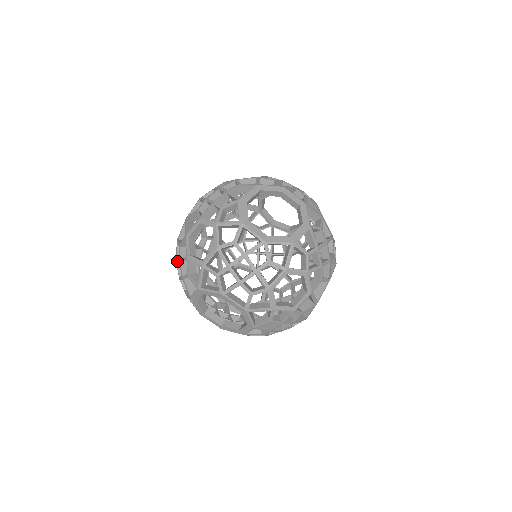
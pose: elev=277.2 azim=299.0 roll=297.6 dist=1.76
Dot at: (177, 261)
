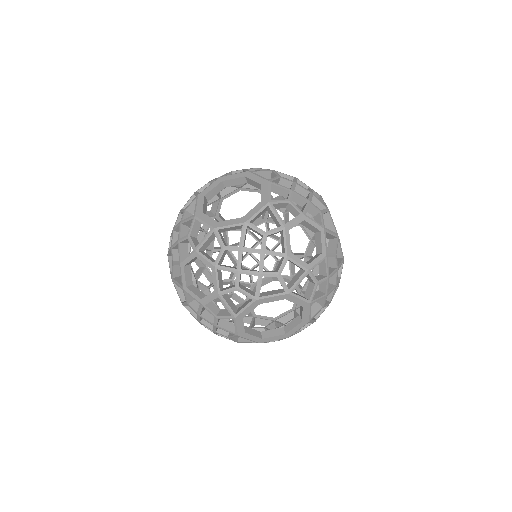
Dot at: (179, 231)
